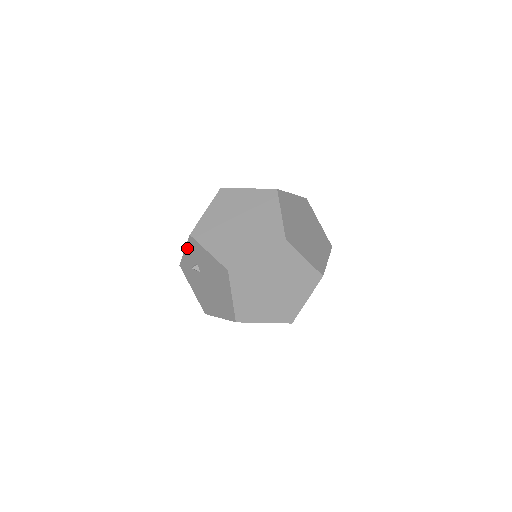
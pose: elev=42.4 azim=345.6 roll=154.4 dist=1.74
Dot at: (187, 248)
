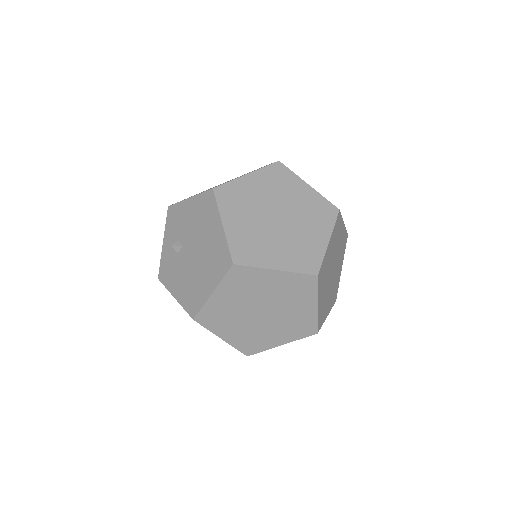
Dot at: (166, 232)
